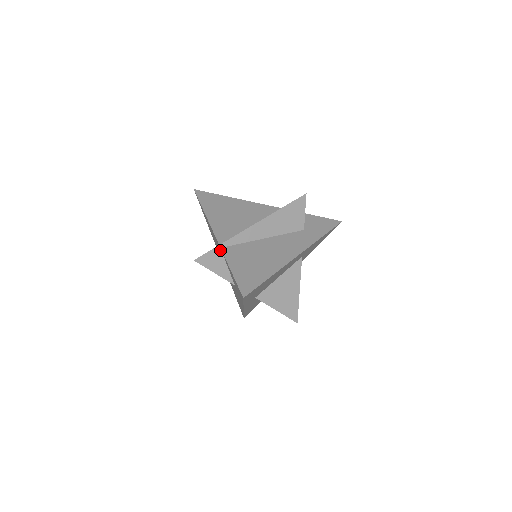
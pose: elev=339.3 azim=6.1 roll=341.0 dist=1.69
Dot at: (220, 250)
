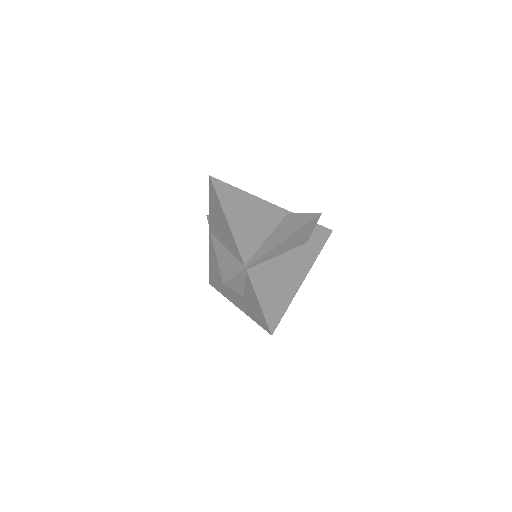
Dot at: (245, 271)
